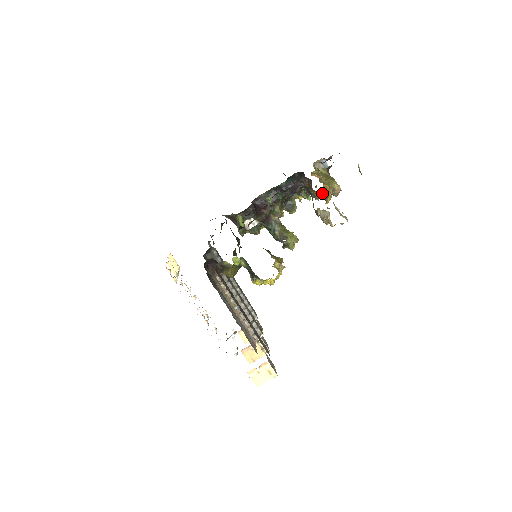
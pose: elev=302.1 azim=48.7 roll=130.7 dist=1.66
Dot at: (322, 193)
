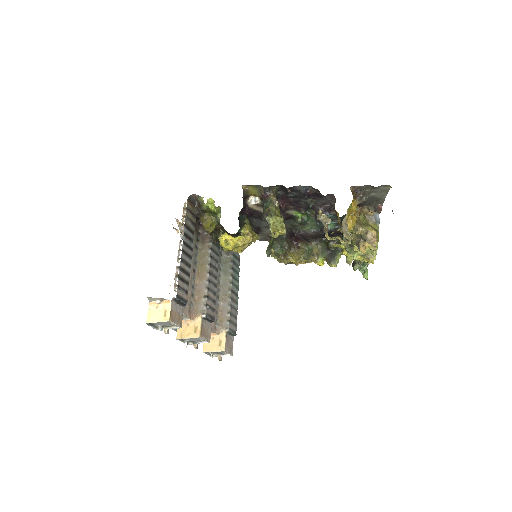
Dot at: occluded
